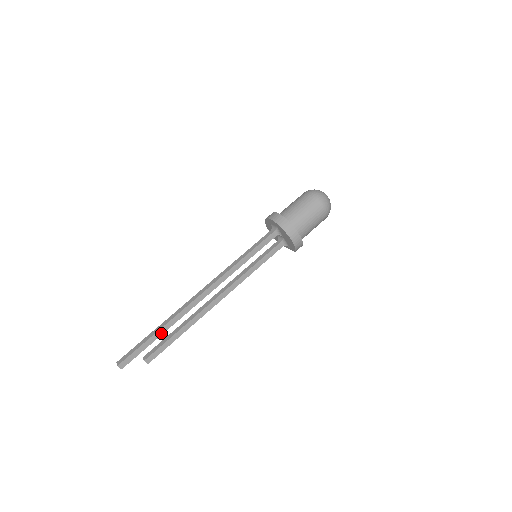
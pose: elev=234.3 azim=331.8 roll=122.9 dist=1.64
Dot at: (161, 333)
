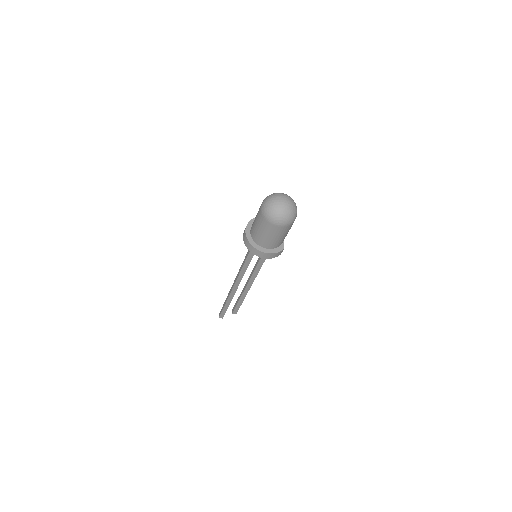
Dot at: (229, 304)
